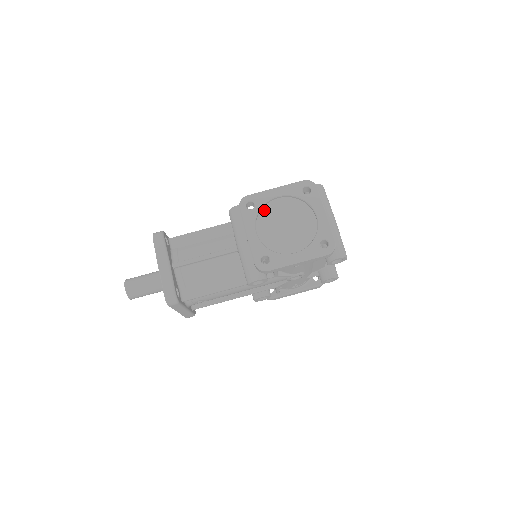
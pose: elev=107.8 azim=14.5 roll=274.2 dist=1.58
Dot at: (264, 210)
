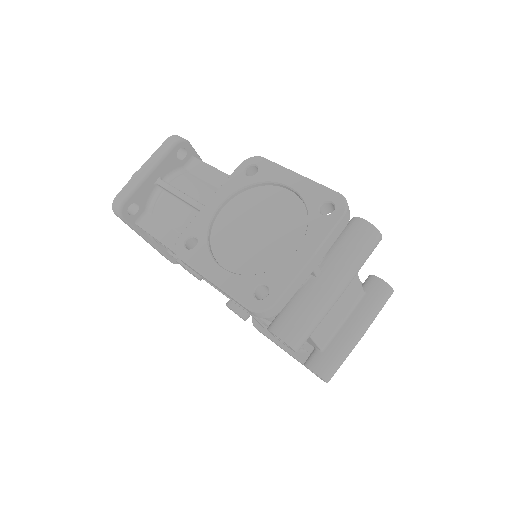
Dot at: (259, 189)
